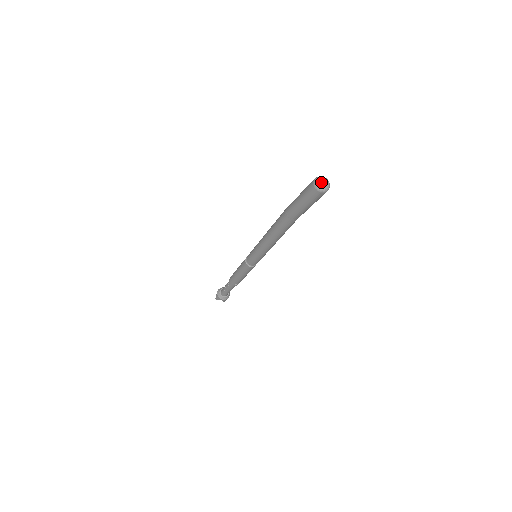
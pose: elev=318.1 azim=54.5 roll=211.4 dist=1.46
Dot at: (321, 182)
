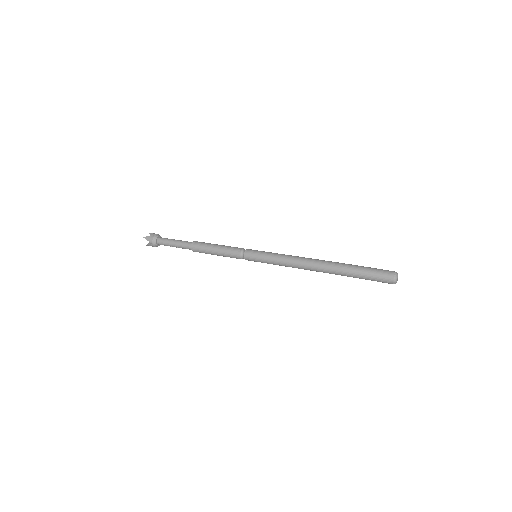
Dot at: (397, 280)
